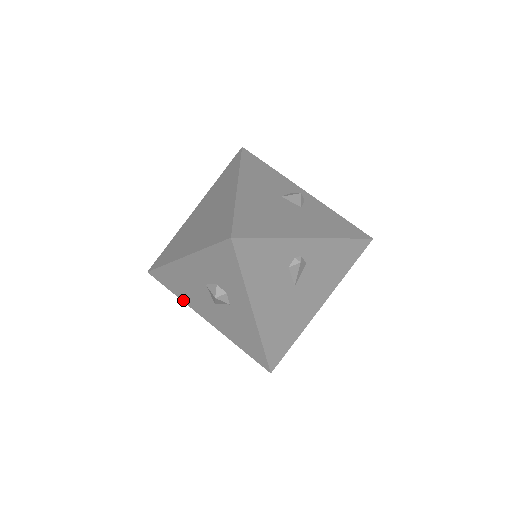
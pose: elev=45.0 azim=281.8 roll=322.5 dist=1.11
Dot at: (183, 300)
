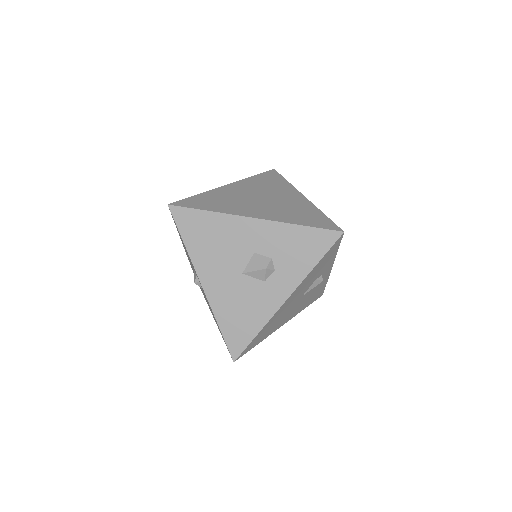
Dot at: (191, 253)
